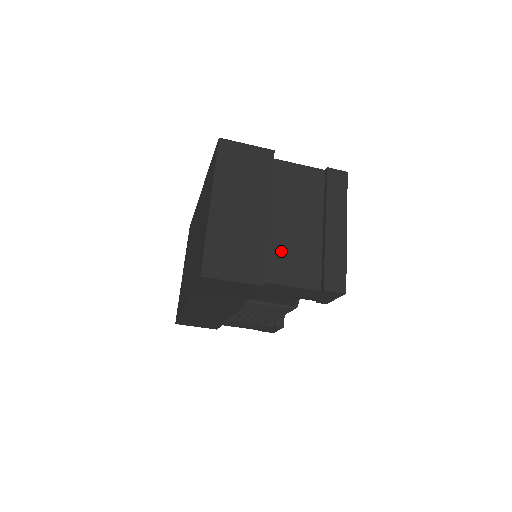
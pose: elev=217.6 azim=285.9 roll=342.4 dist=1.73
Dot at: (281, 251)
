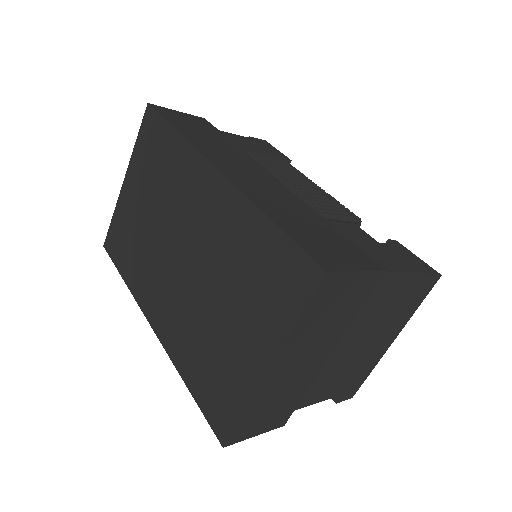
Dot at: (317, 380)
